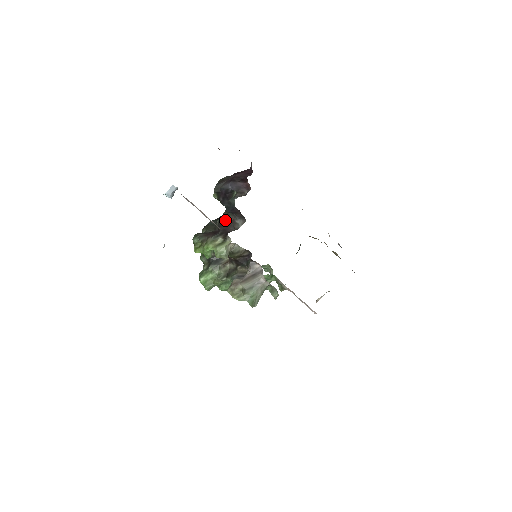
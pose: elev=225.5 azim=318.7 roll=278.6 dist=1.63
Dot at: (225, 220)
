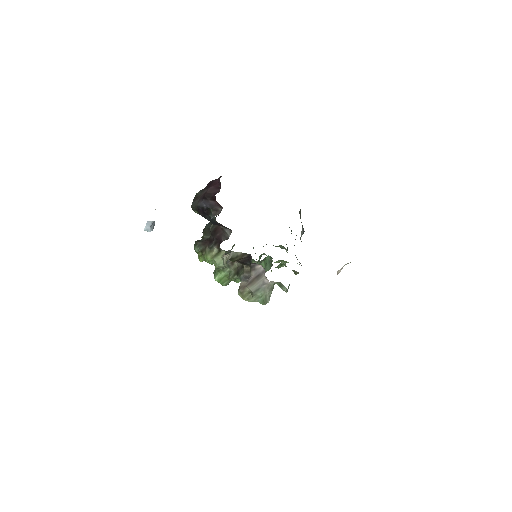
Dot at: (216, 228)
